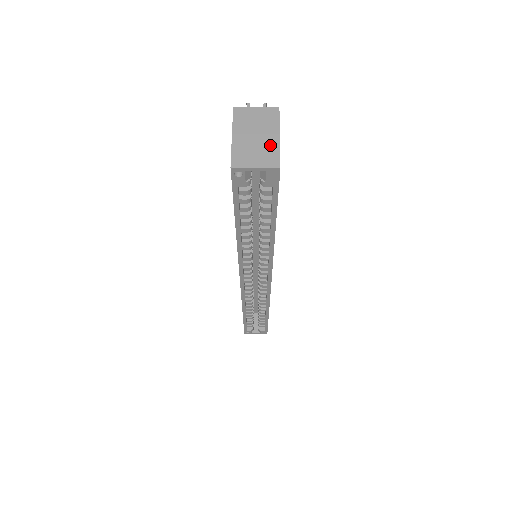
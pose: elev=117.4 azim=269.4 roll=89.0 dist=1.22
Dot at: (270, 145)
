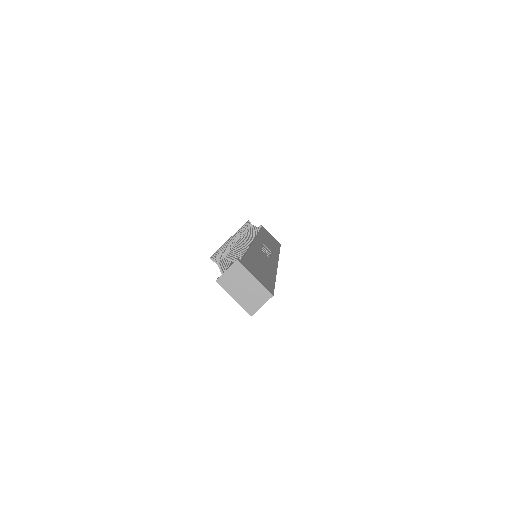
Dot at: (256, 287)
